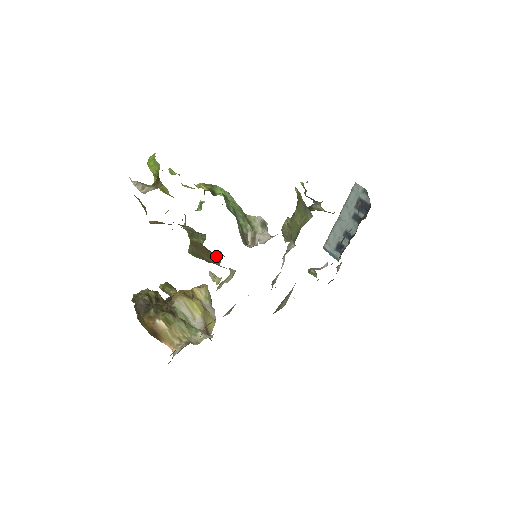
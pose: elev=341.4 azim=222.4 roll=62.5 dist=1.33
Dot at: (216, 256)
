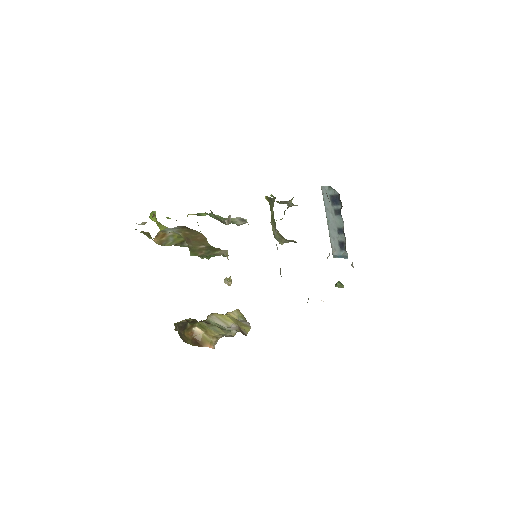
Dot at: (201, 235)
